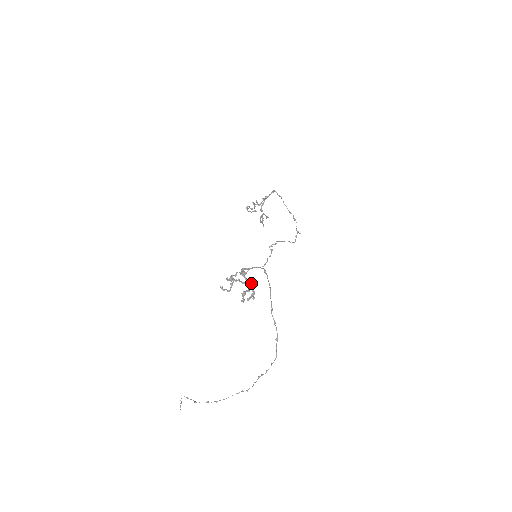
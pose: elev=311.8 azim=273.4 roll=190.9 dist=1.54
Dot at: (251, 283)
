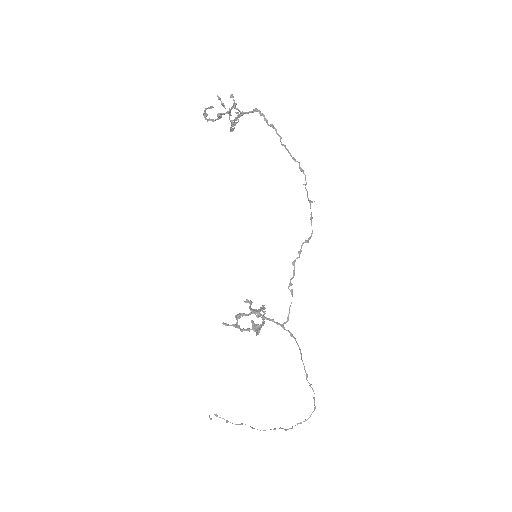
Dot at: (261, 307)
